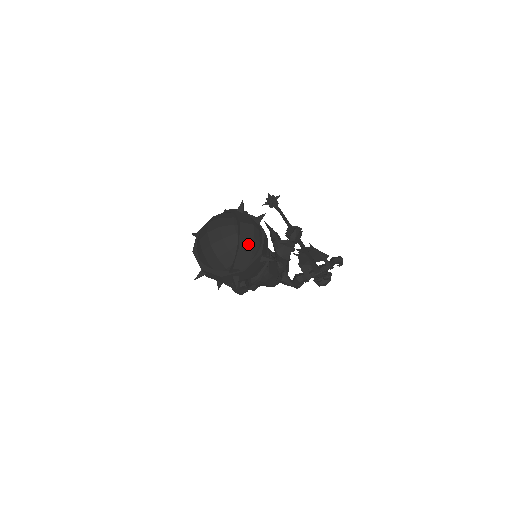
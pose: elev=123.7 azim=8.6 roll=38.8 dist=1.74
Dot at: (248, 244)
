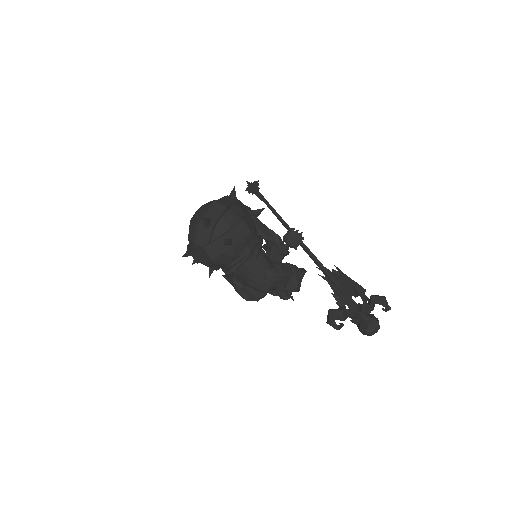
Dot at: (205, 218)
